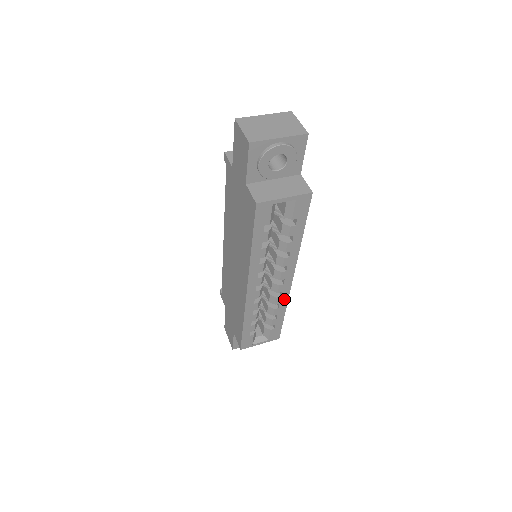
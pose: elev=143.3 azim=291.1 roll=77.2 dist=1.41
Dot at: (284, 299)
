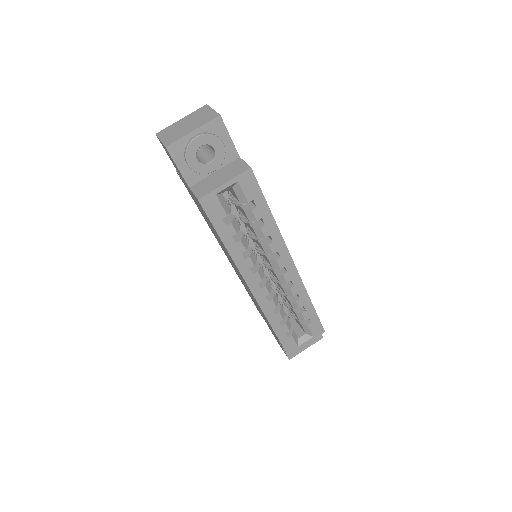
Dot at: (300, 287)
